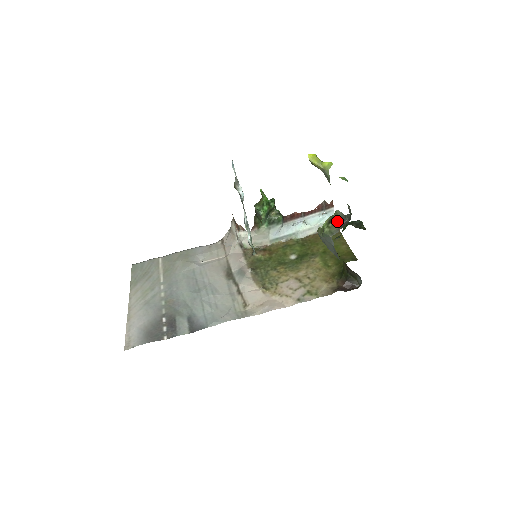
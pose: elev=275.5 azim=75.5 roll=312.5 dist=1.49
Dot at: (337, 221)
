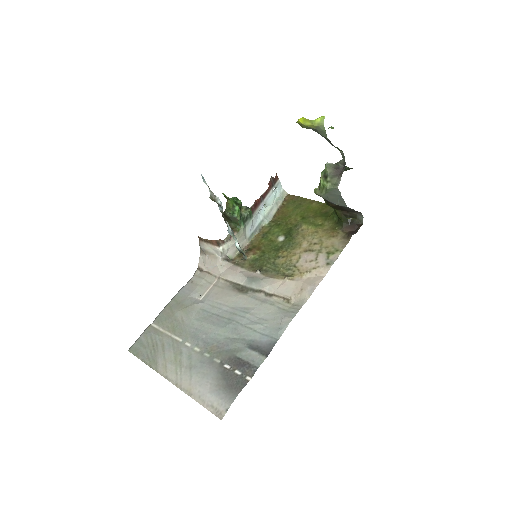
Dot at: (333, 172)
